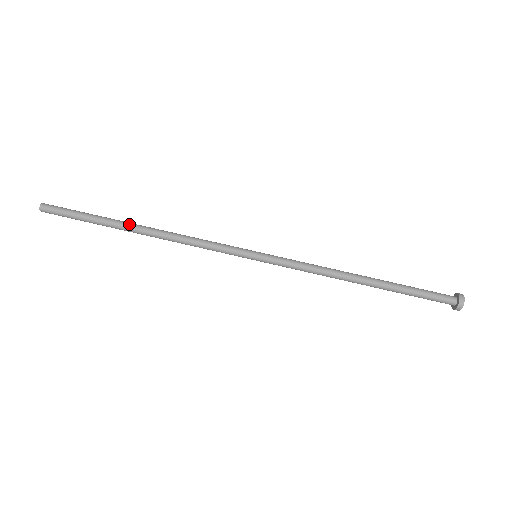
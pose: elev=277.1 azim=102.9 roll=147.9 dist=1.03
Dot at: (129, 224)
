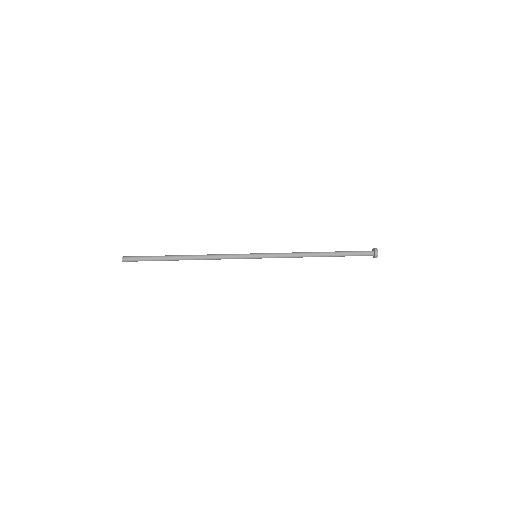
Dot at: (178, 255)
